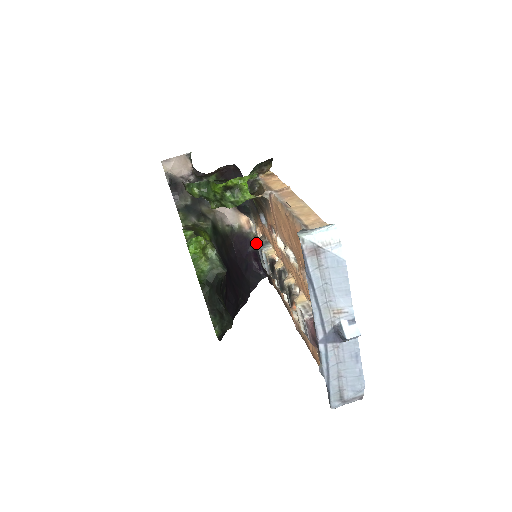
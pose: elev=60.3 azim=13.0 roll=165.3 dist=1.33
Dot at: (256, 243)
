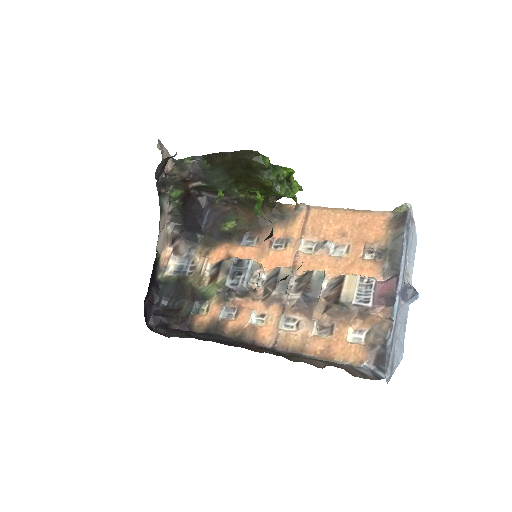
Dot at: (163, 285)
